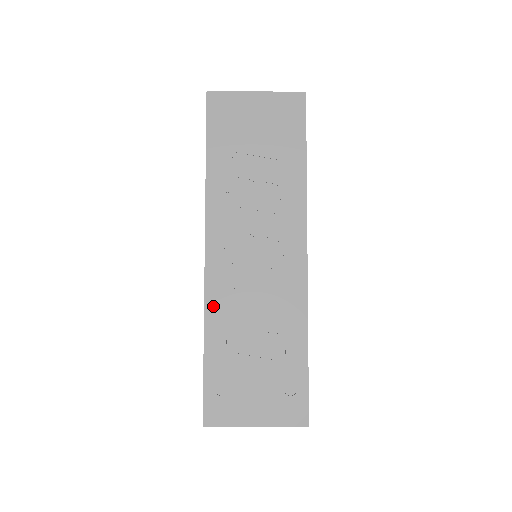
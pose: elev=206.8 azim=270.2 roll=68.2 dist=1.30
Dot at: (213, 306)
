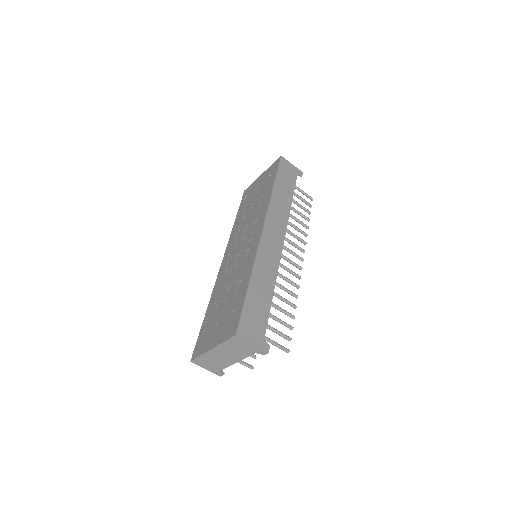
Dot at: (216, 287)
